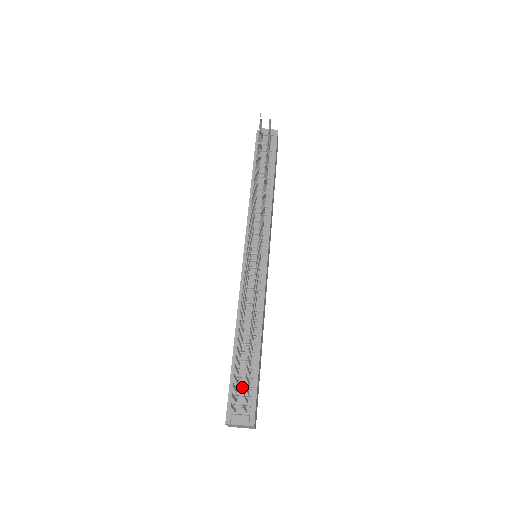
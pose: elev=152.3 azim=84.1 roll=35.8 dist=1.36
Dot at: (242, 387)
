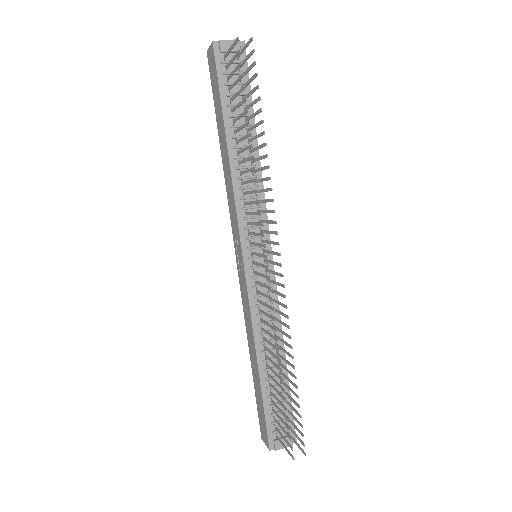
Dot at: (279, 413)
